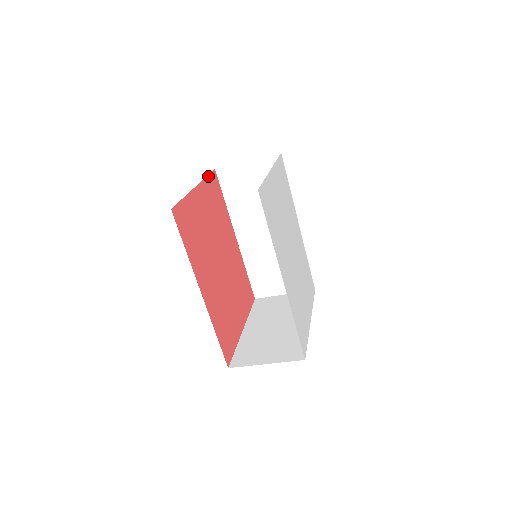
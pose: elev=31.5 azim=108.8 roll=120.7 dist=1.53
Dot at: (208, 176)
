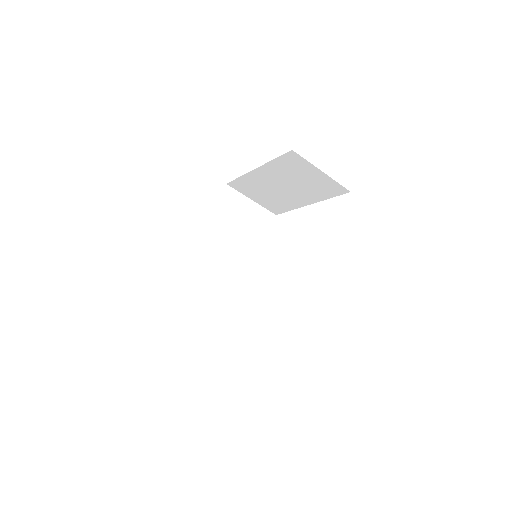
Dot at: (236, 179)
